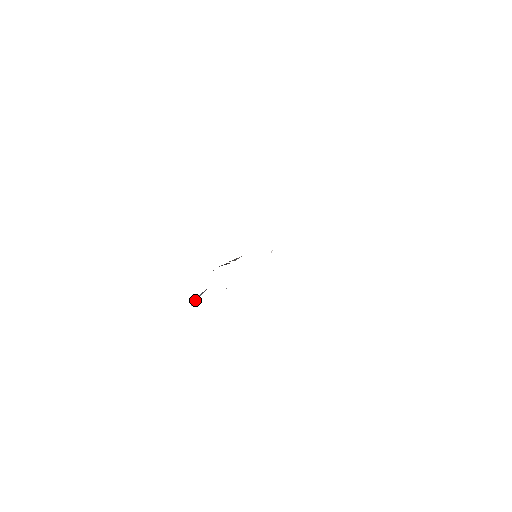
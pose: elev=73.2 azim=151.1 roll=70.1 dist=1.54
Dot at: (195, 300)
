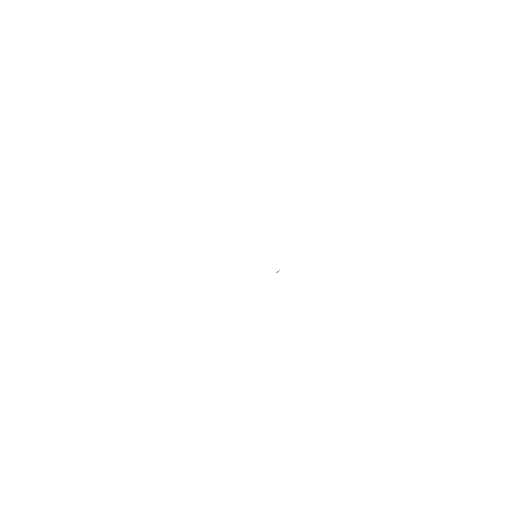
Dot at: occluded
